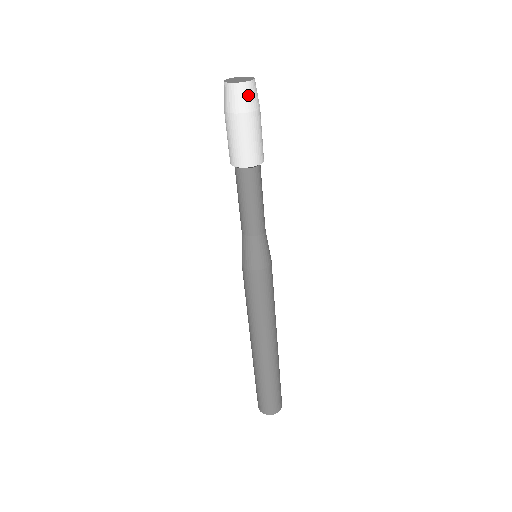
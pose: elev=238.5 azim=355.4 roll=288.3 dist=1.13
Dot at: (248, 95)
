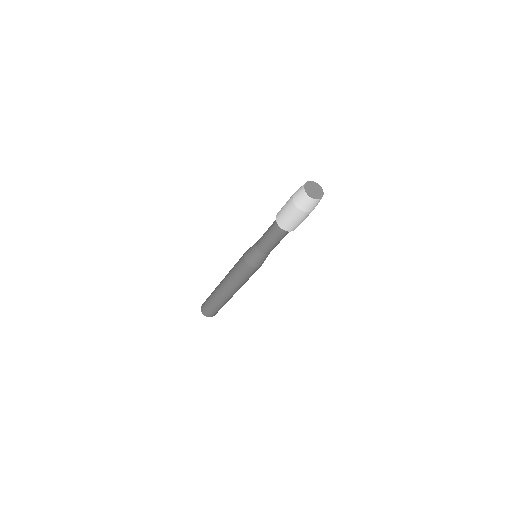
Dot at: (309, 204)
